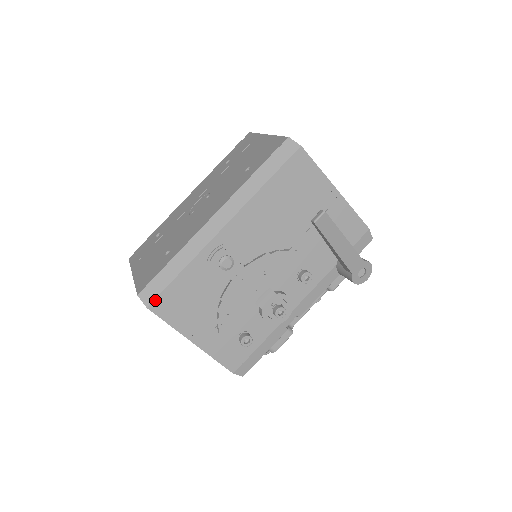
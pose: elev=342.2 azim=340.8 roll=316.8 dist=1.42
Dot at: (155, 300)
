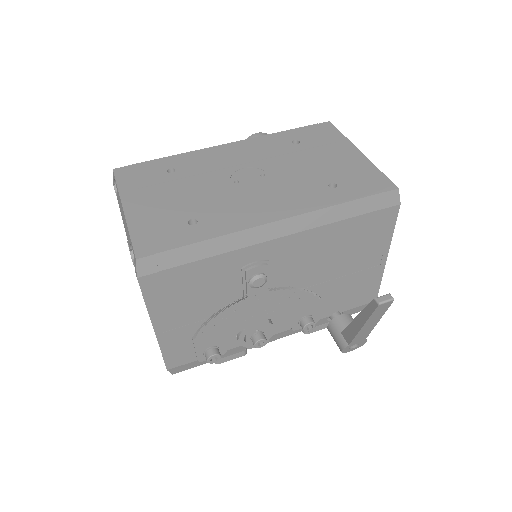
Dot at: (152, 274)
